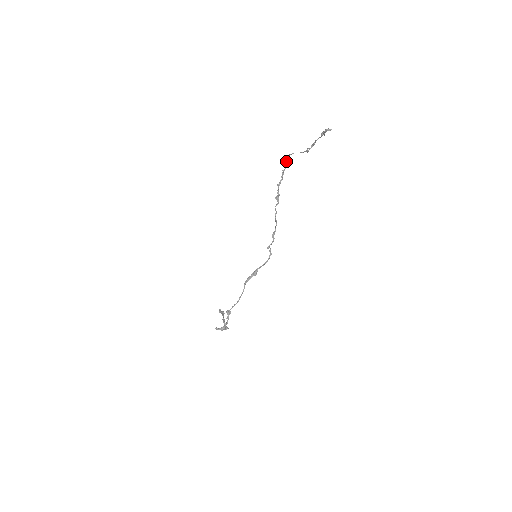
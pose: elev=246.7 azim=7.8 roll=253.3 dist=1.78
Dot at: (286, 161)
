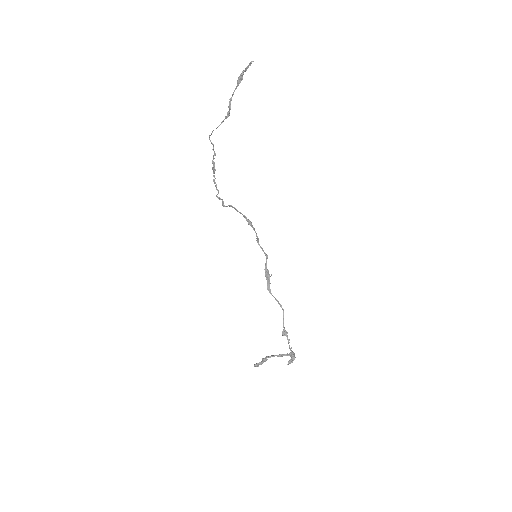
Dot at: (212, 143)
